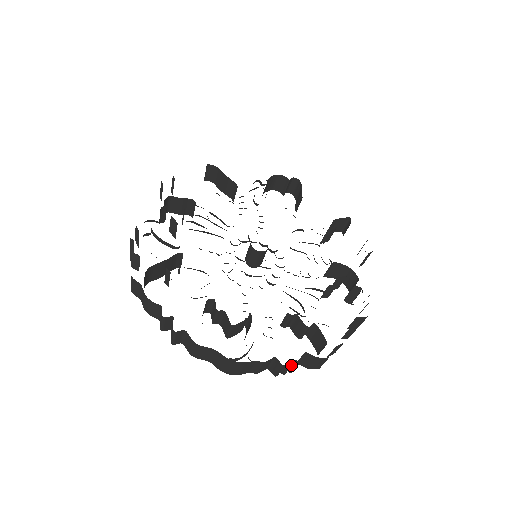
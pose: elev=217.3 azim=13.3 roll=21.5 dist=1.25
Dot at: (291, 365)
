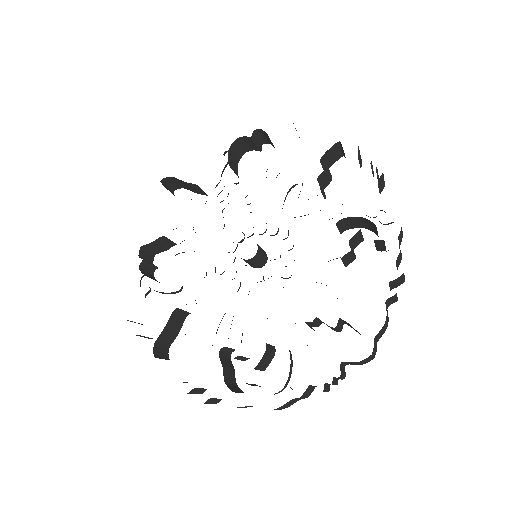
Dot at: (332, 383)
